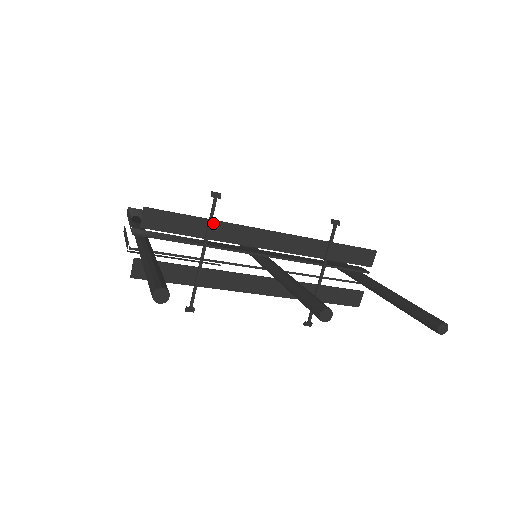
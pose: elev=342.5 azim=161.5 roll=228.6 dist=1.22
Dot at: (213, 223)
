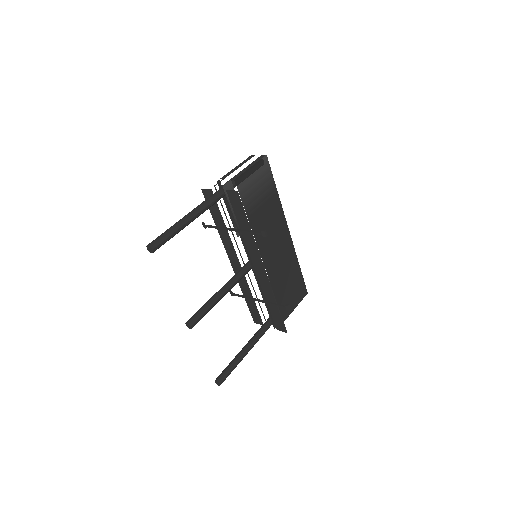
Dot at: (250, 233)
